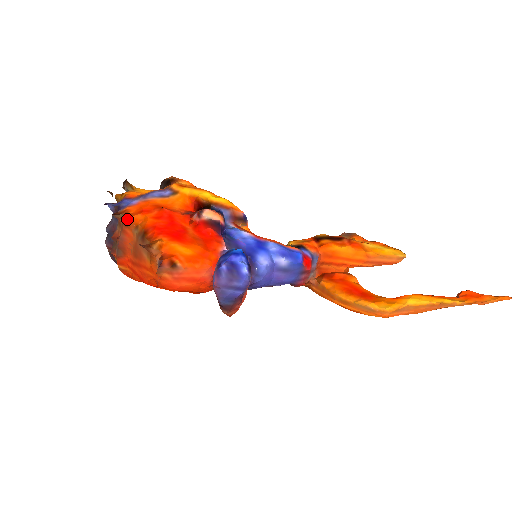
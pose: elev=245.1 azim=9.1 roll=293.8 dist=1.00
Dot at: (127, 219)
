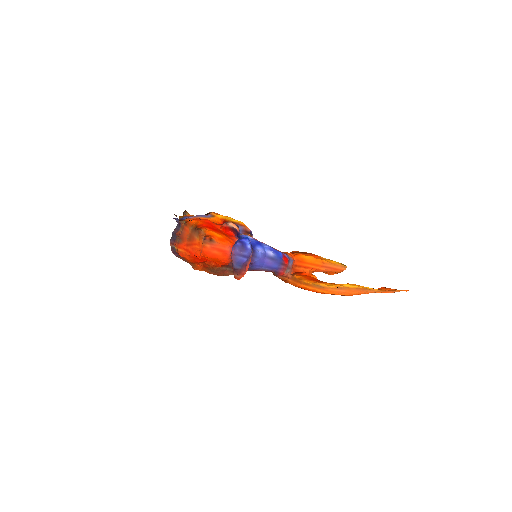
Dot at: (187, 222)
